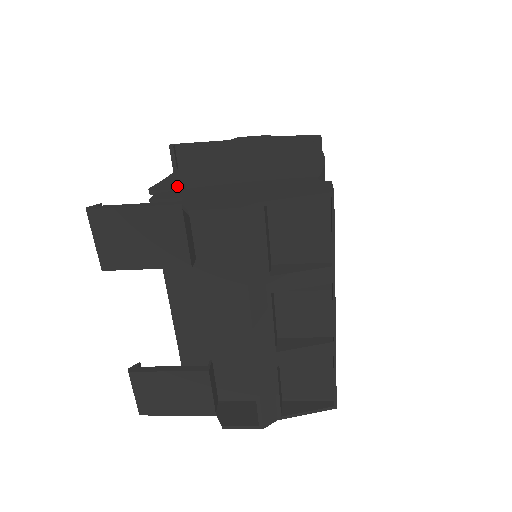
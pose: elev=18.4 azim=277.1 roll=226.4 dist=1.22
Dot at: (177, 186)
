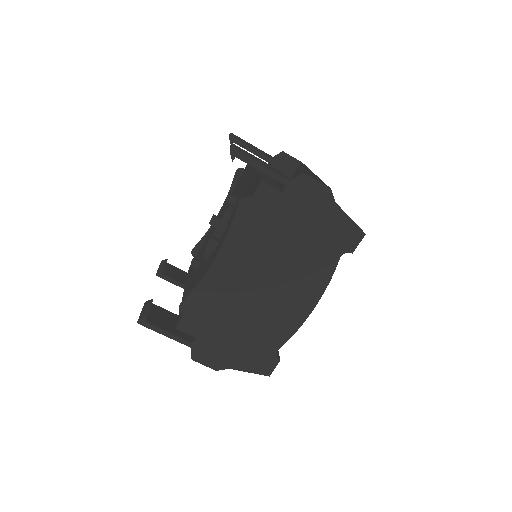
Dot at: occluded
